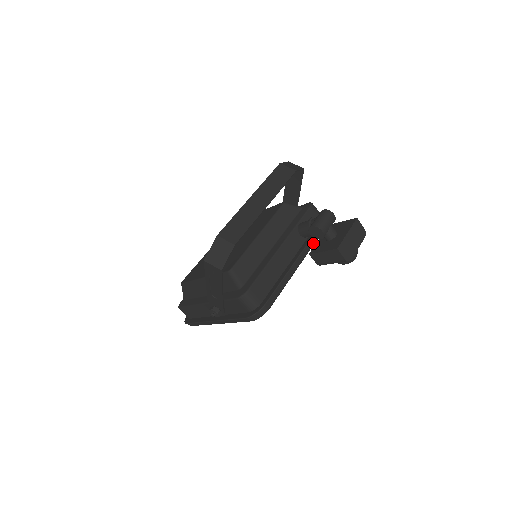
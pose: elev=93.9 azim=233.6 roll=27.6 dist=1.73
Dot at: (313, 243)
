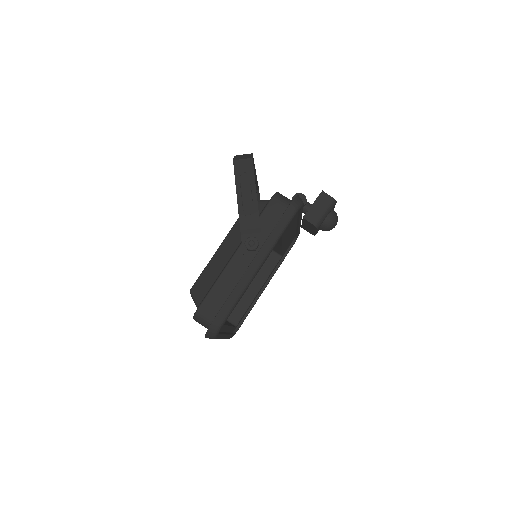
Dot at: occluded
